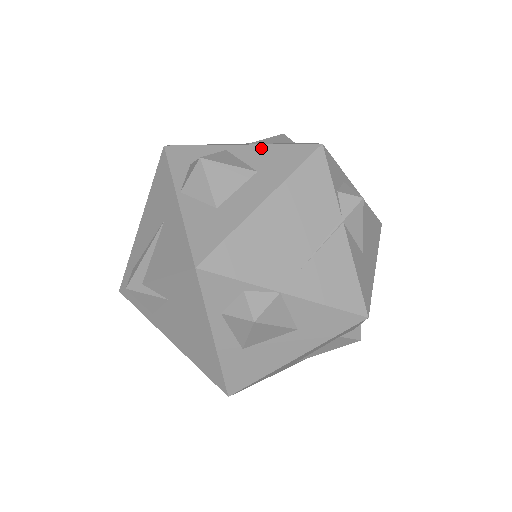
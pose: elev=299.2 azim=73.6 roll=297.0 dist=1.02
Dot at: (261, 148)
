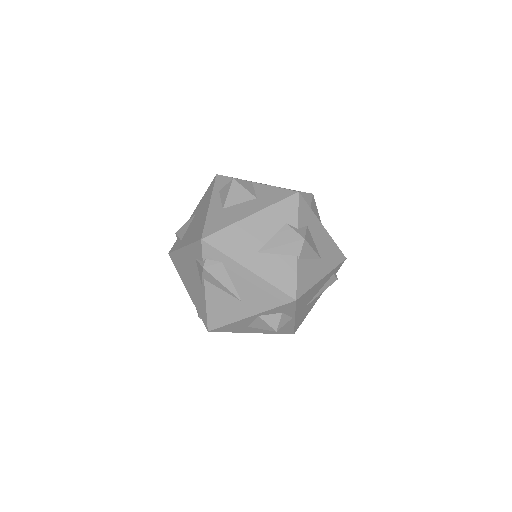
Dot at: occluded
